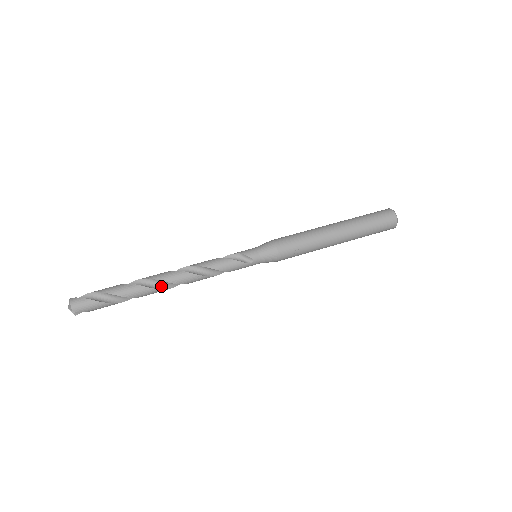
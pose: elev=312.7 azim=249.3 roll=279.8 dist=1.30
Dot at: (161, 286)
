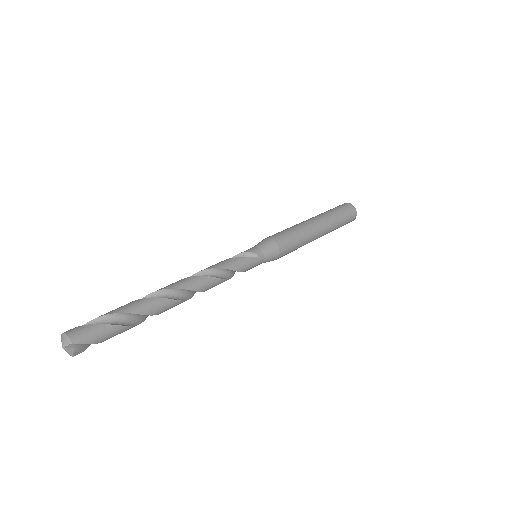
Dot at: (173, 297)
